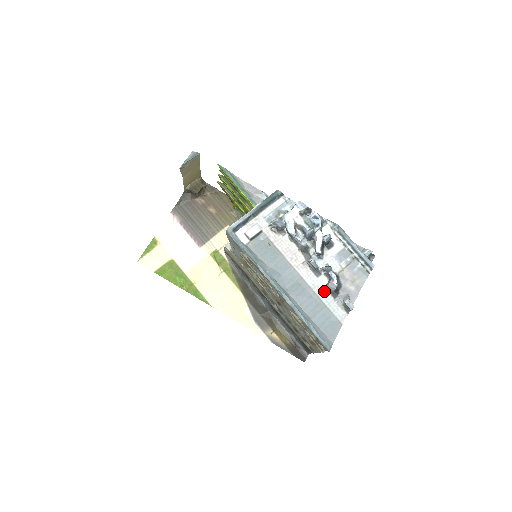
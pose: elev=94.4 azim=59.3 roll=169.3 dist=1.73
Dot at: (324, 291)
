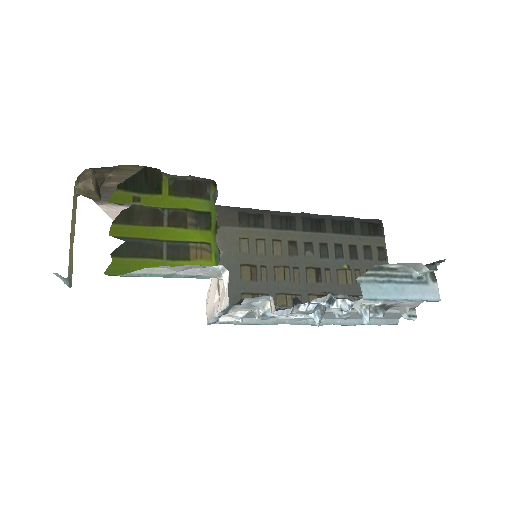
Dot at: occluded
